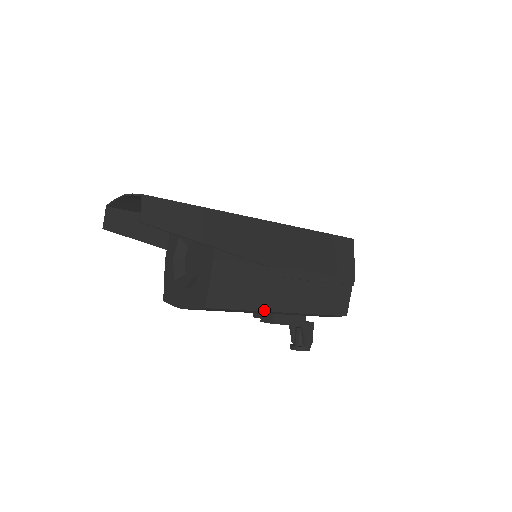
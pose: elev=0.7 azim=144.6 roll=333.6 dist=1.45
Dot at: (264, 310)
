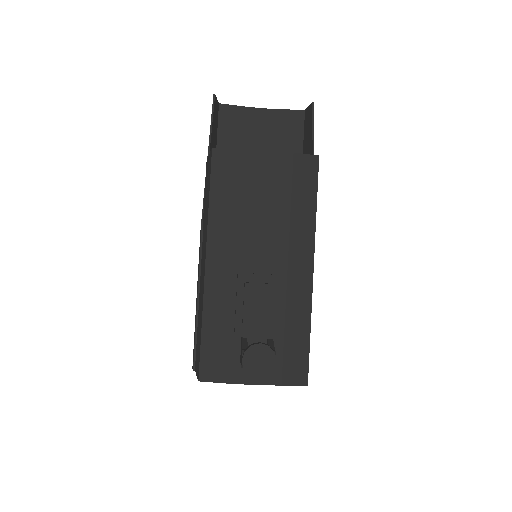
Dot at: occluded
